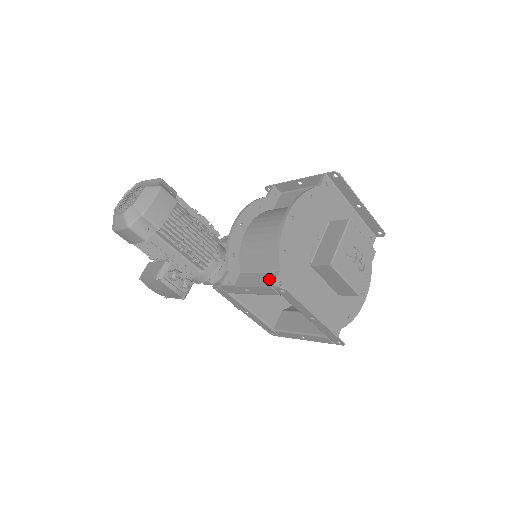
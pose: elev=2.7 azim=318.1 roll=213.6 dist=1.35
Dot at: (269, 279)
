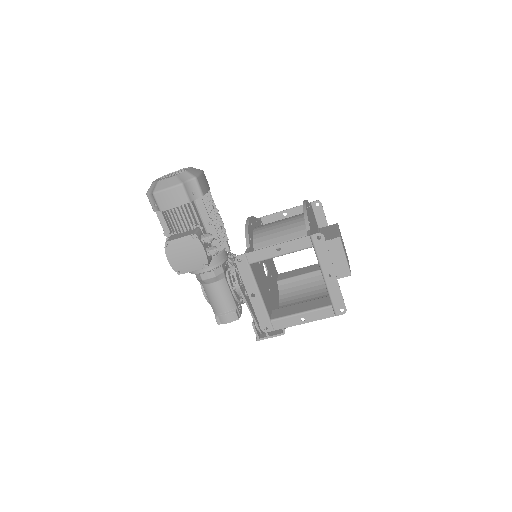
Dot at: occluded
